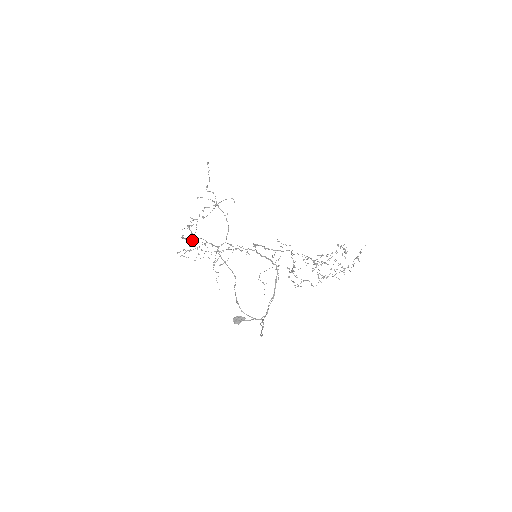
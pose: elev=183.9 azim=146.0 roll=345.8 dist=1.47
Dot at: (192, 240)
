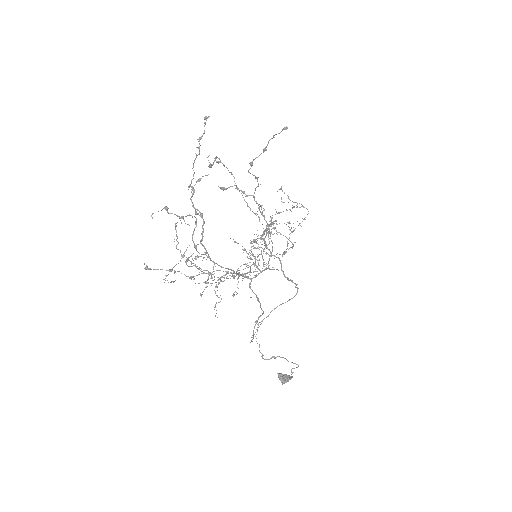
Dot at: (196, 259)
